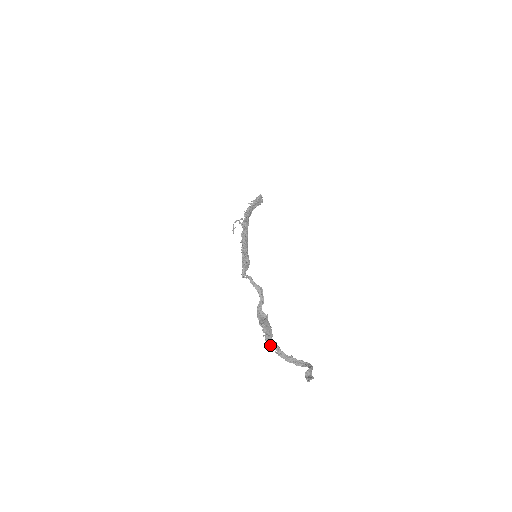
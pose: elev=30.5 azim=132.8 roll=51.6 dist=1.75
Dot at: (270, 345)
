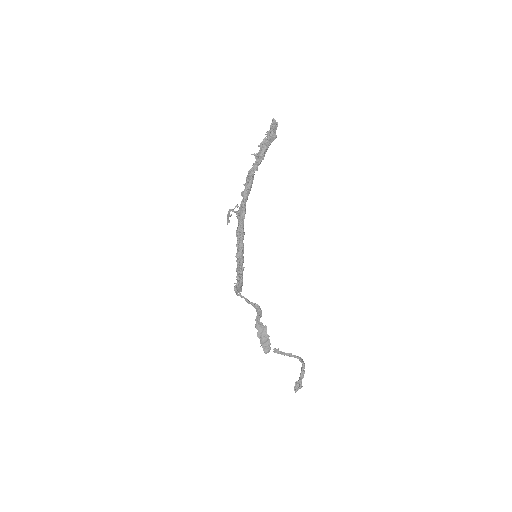
Dot at: (267, 352)
